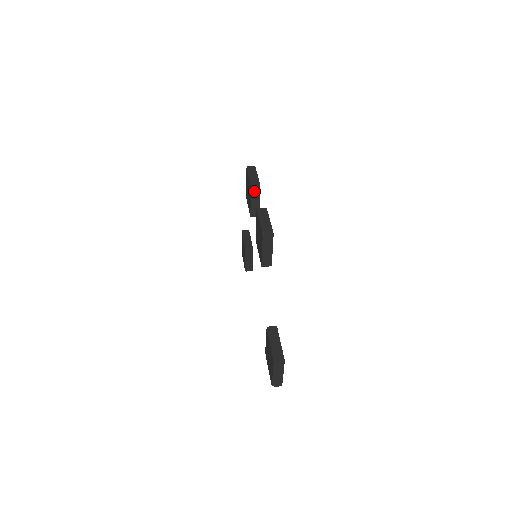
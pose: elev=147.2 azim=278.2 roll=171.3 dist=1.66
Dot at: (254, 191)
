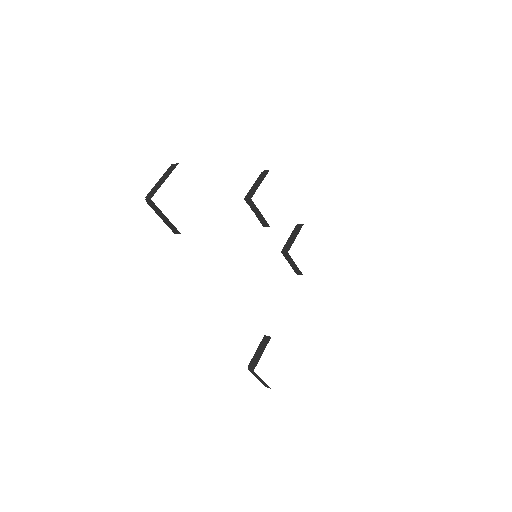
Dot at: (296, 229)
